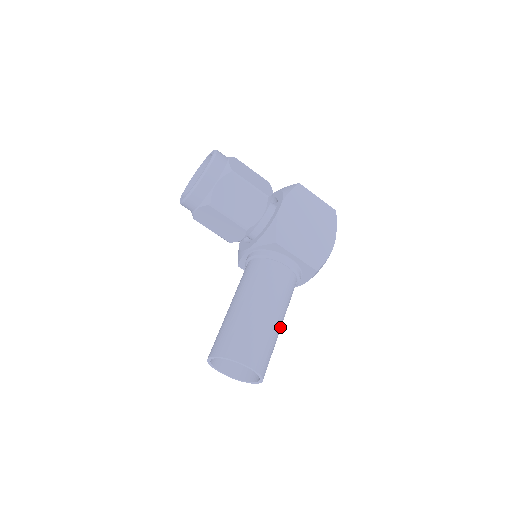
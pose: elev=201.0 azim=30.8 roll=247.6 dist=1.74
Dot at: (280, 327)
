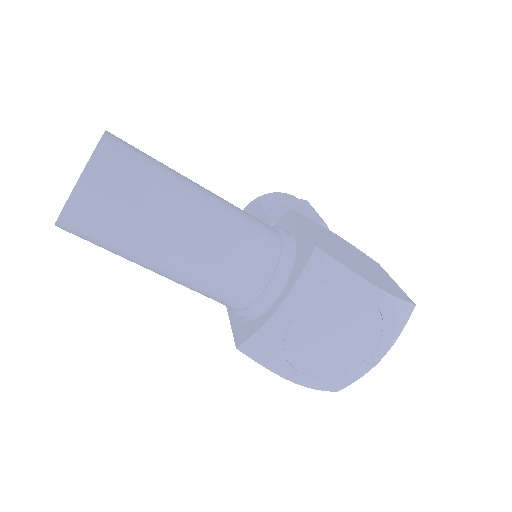
Dot at: (191, 216)
